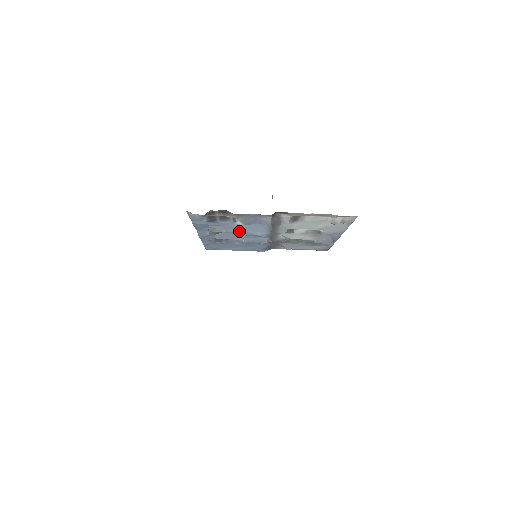
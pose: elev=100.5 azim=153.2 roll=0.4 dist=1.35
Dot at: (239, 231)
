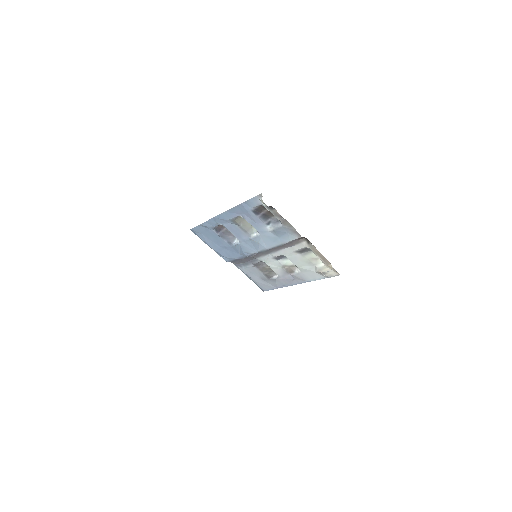
Dot at: (249, 233)
